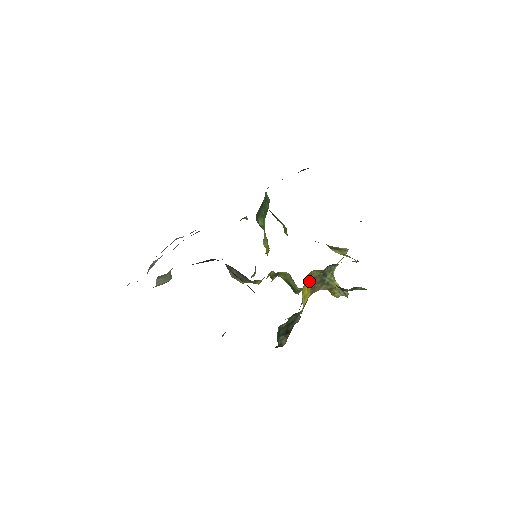
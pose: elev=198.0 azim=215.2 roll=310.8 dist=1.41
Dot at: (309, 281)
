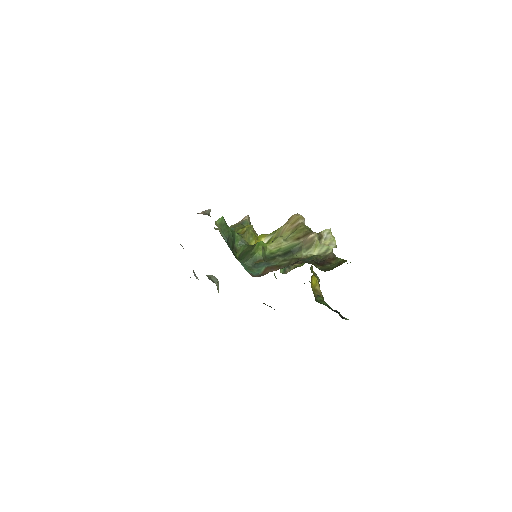
Dot at: (311, 278)
